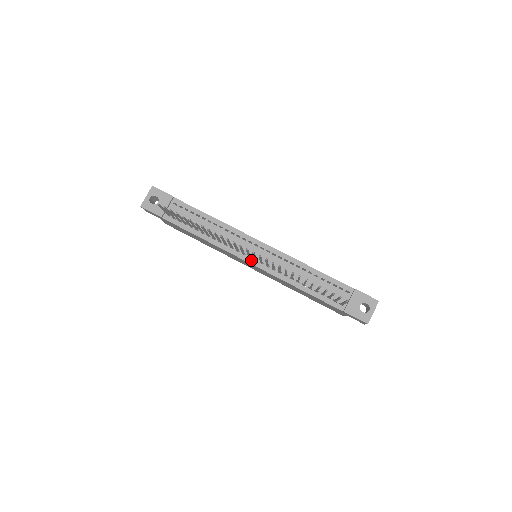
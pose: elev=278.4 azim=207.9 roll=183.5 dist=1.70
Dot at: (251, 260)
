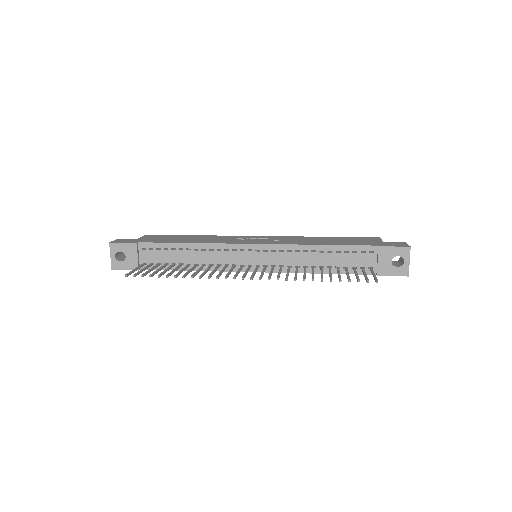
Dot at: (253, 268)
